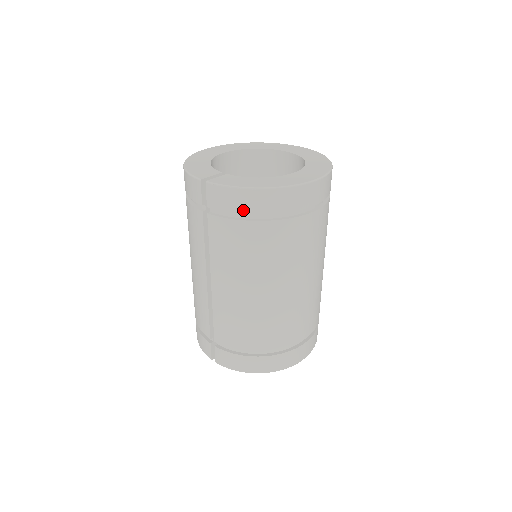
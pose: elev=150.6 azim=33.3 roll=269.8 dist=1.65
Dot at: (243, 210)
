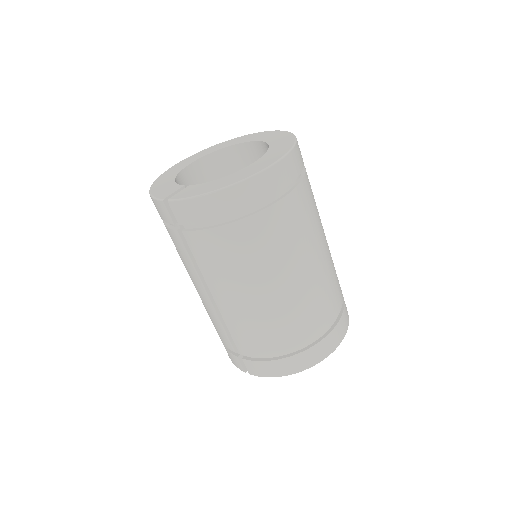
Dot at: (212, 217)
